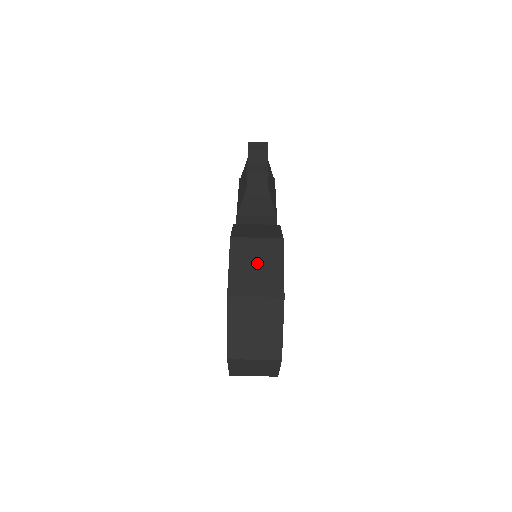
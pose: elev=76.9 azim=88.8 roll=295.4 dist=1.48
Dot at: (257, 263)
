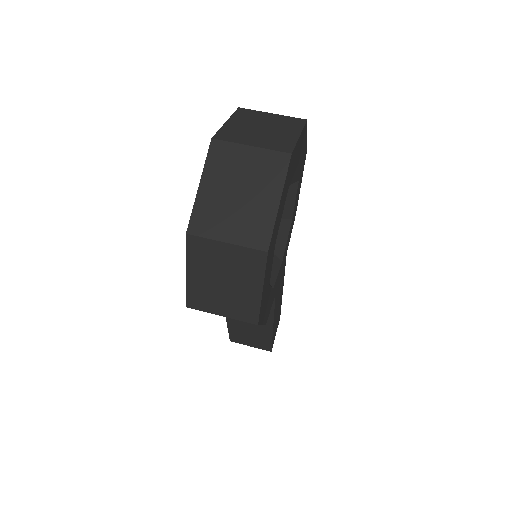
Dot at: occluded
